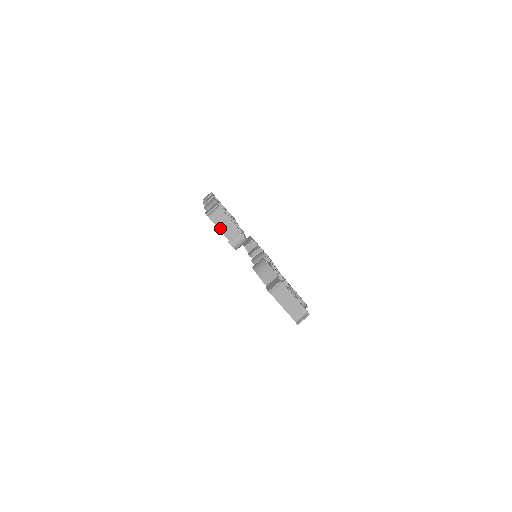
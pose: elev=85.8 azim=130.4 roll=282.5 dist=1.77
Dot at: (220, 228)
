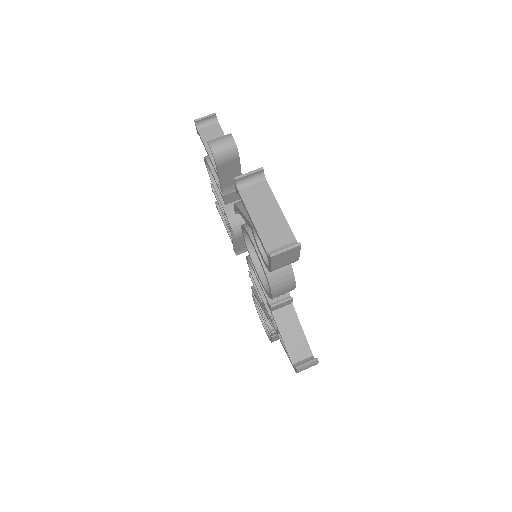
Dot at: (208, 147)
